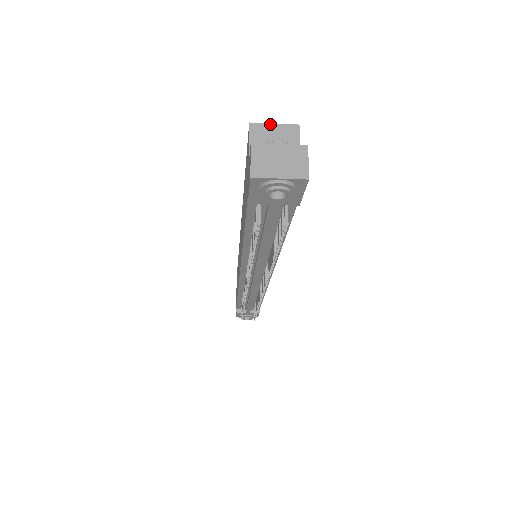
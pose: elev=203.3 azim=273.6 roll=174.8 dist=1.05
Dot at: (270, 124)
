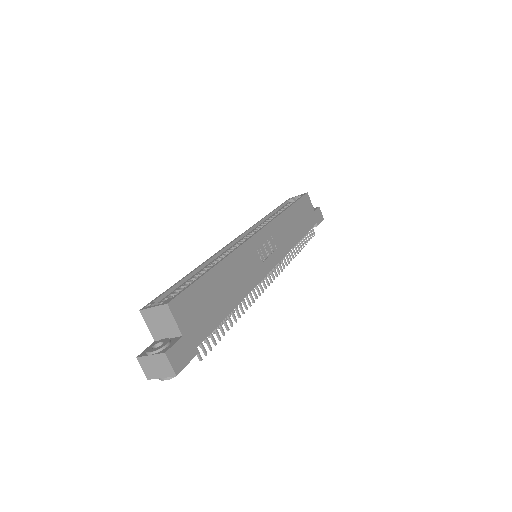
Dot at: (151, 308)
